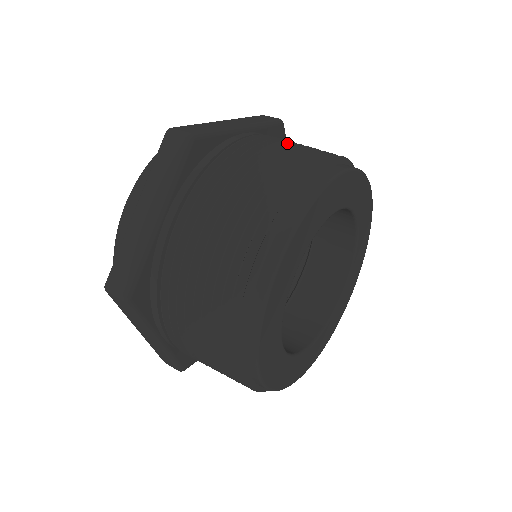
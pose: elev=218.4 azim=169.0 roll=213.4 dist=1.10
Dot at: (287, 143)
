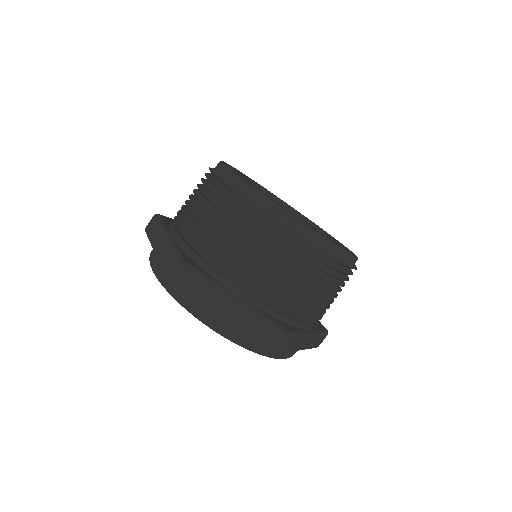
Dot at: occluded
